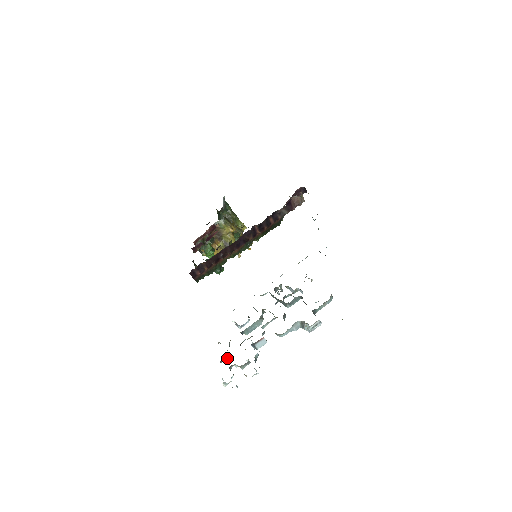
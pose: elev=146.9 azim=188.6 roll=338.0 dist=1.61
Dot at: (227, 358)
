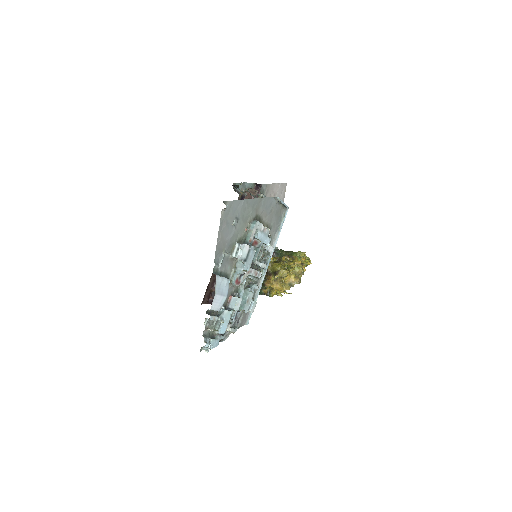
Dot at: (223, 335)
